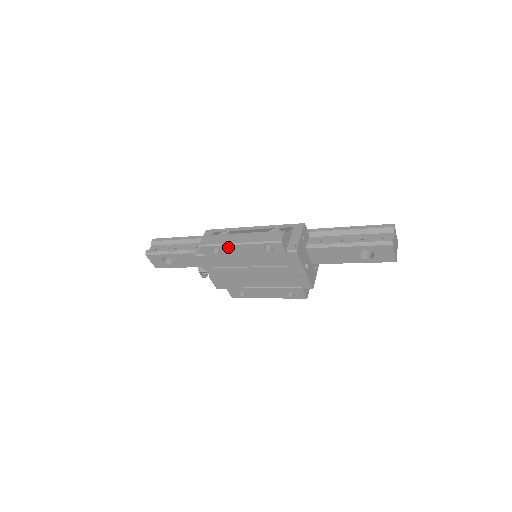
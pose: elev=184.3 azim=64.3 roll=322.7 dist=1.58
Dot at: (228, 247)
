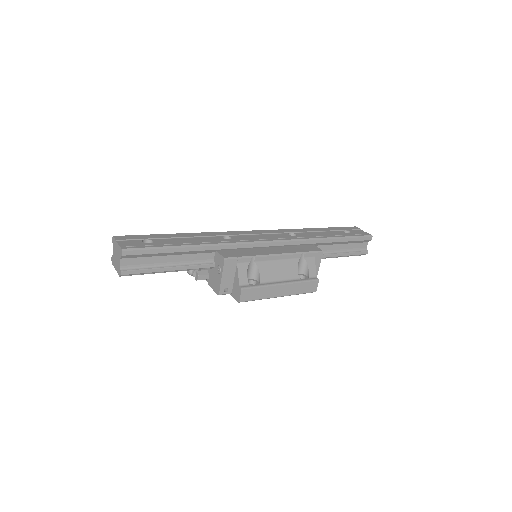
Dot at: (266, 297)
